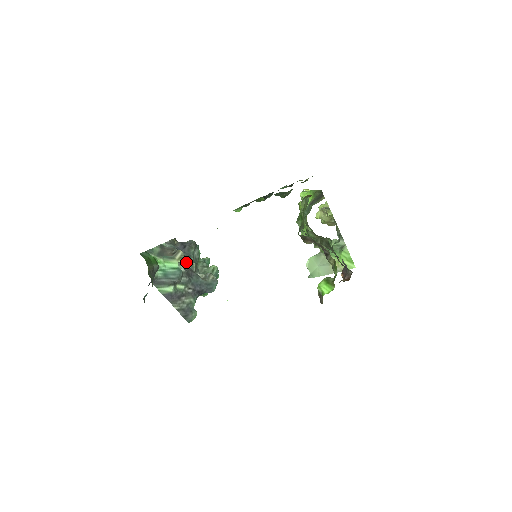
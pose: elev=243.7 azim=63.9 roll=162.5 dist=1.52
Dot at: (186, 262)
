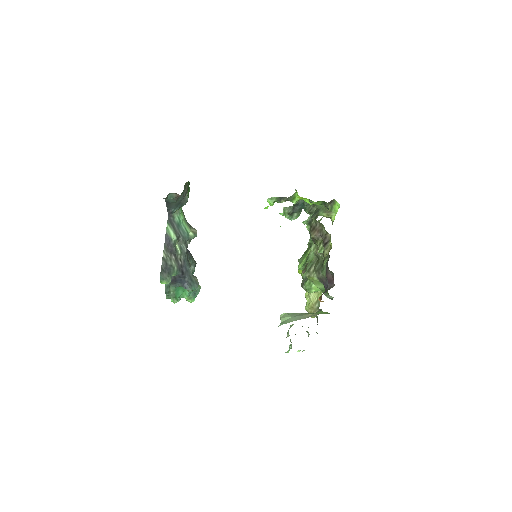
Dot at: occluded
